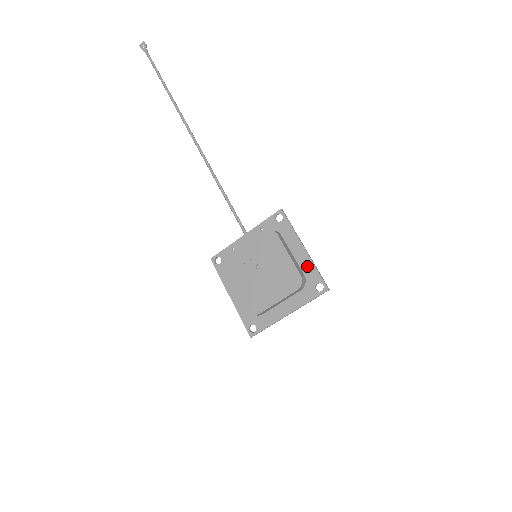
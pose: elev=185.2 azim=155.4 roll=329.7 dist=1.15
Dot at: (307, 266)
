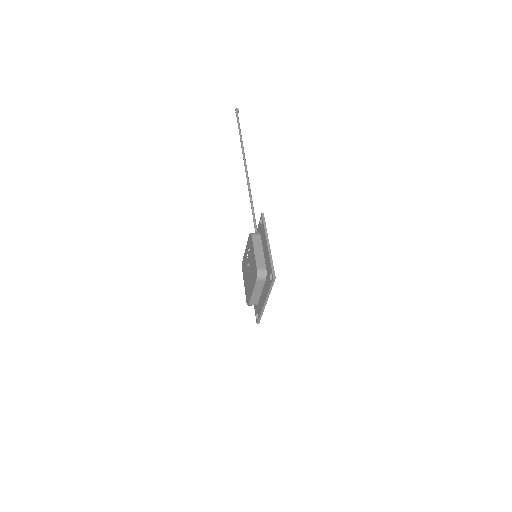
Dot at: (268, 259)
